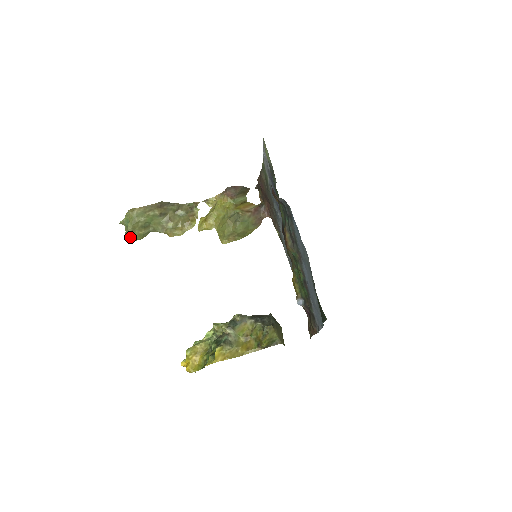
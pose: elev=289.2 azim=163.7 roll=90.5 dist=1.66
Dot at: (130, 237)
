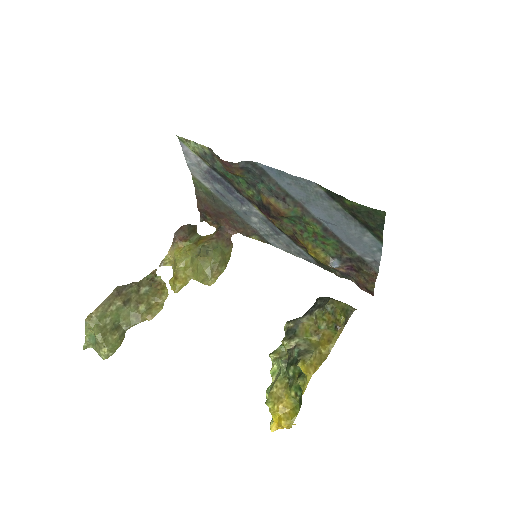
Dot at: (106, 350)
